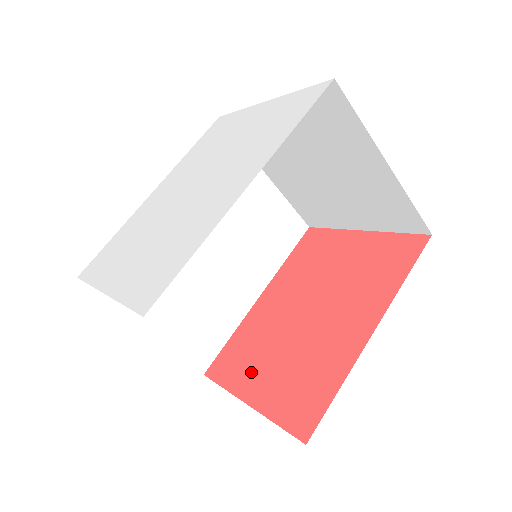
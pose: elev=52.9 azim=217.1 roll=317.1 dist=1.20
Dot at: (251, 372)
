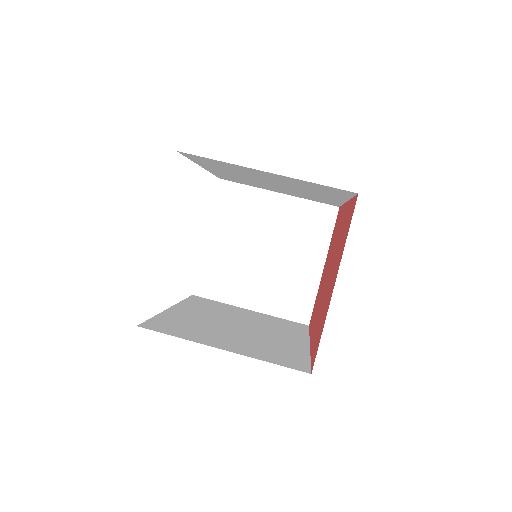
Dot at: (327, 301)
